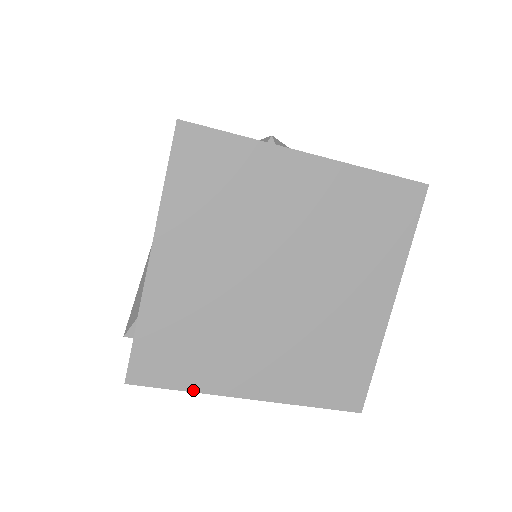
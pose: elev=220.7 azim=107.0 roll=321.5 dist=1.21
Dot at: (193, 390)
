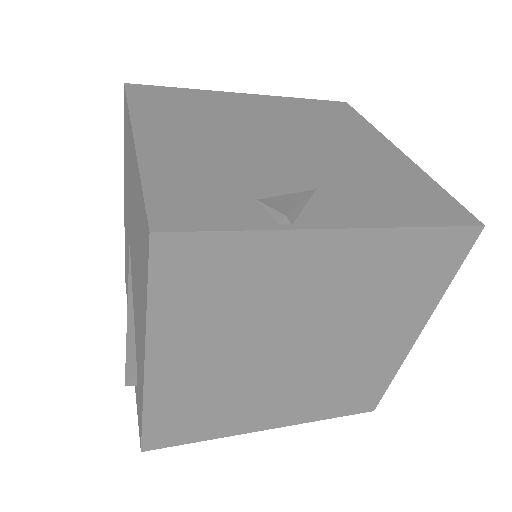
Dot at: (211, 438)
